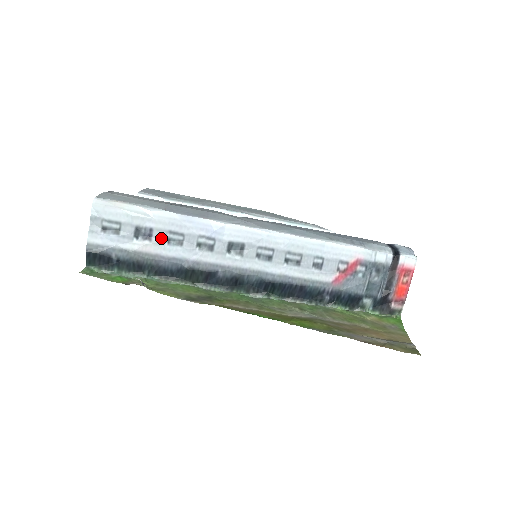
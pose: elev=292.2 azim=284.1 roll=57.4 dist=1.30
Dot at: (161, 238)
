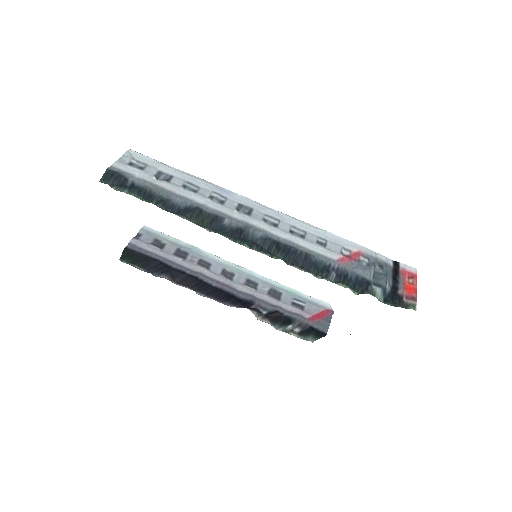
Dot at: (178, 184)
